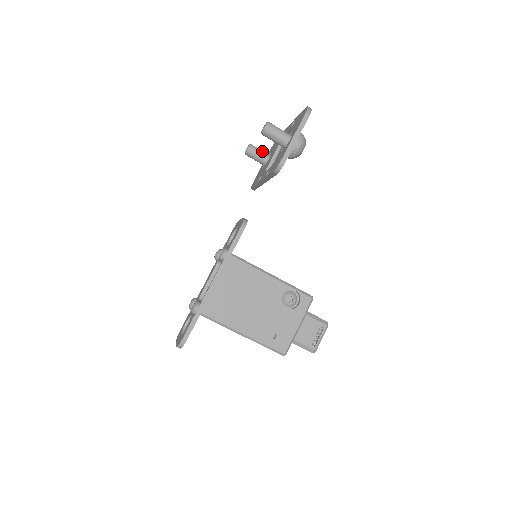
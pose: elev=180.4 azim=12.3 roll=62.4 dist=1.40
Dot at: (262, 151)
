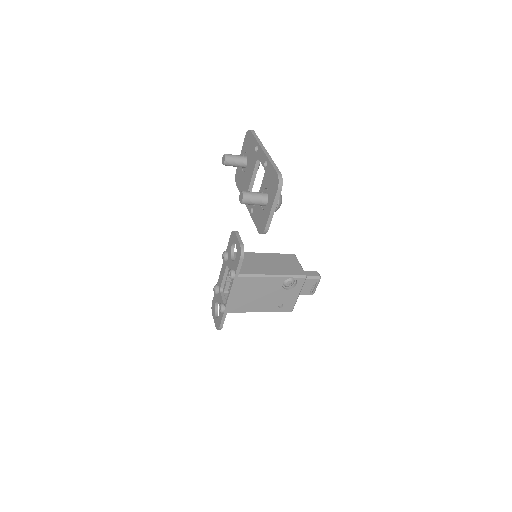
Dot at: (238, 159)
